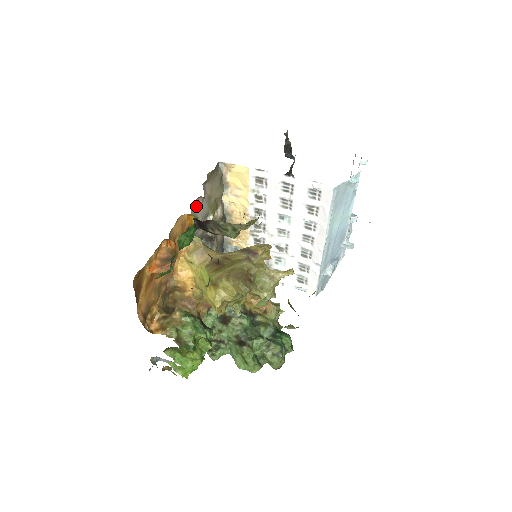
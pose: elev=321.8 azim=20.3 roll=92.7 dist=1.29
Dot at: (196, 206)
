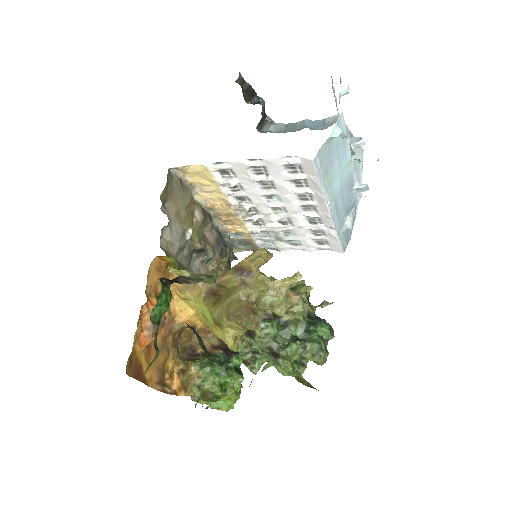
Dot at: (165, 236)
